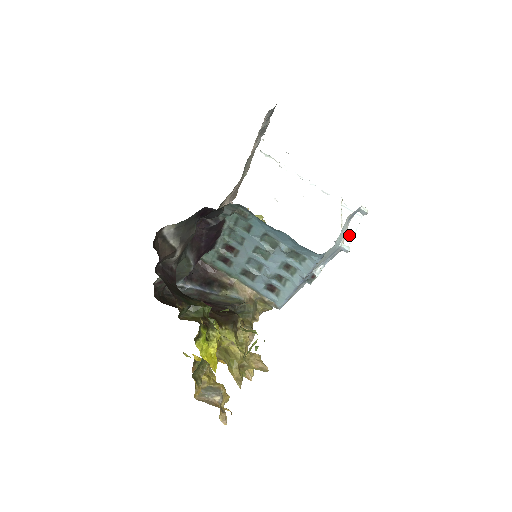
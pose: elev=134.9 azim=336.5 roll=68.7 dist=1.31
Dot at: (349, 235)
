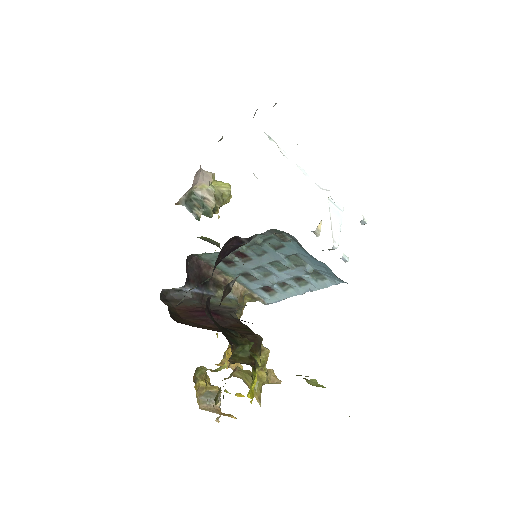
Dot at: (337, 235)
